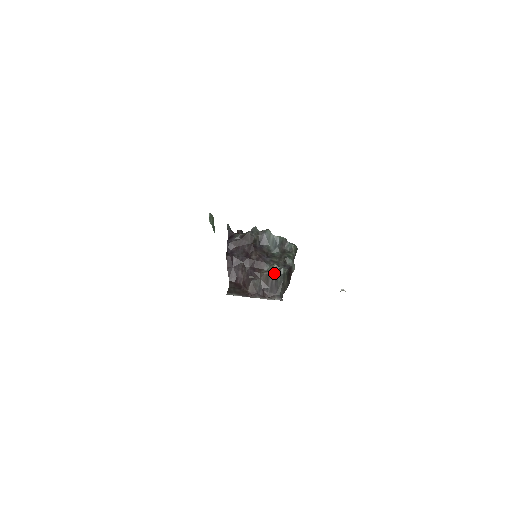
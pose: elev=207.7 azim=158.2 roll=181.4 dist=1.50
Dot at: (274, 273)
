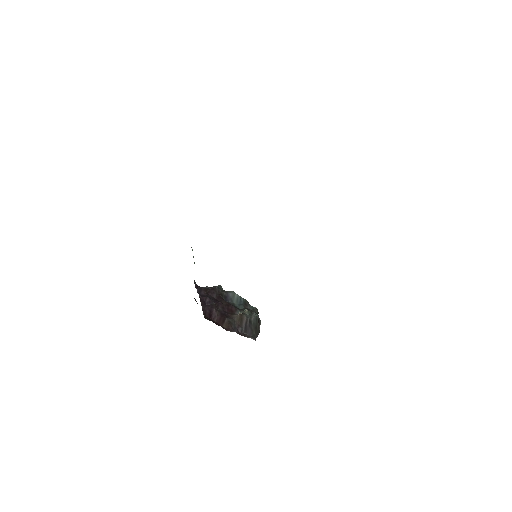
Dot at: (247, 316)
